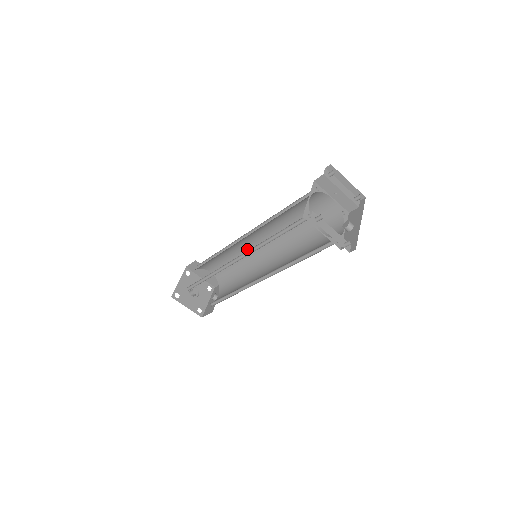
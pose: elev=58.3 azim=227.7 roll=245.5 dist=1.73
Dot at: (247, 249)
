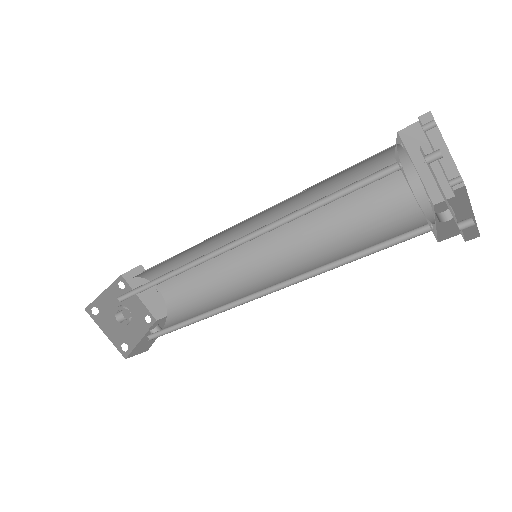
Dot at: (235, 253)
